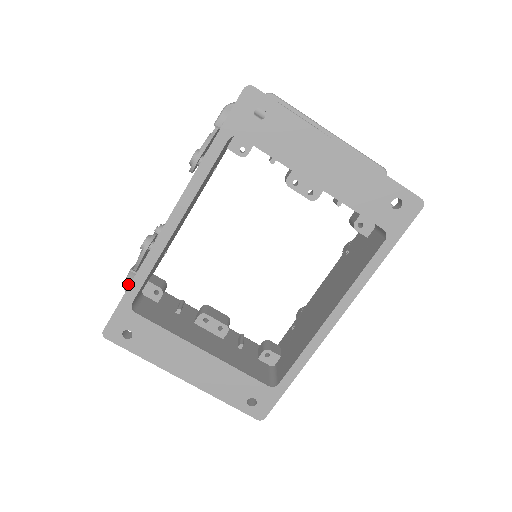
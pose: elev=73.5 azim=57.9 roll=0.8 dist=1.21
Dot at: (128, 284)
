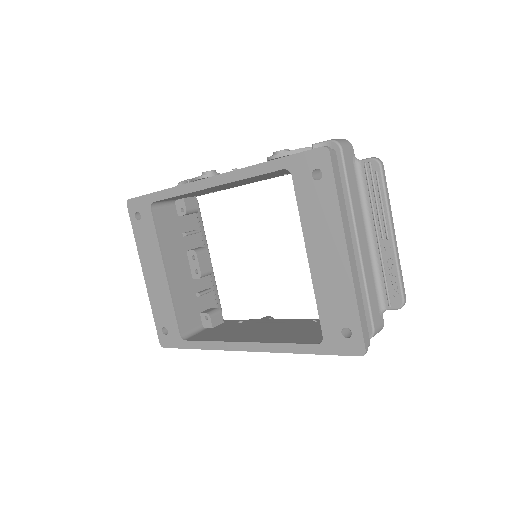
Dot at: occluded
